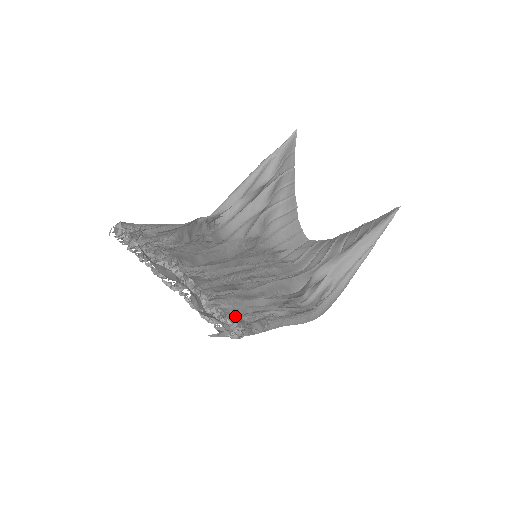
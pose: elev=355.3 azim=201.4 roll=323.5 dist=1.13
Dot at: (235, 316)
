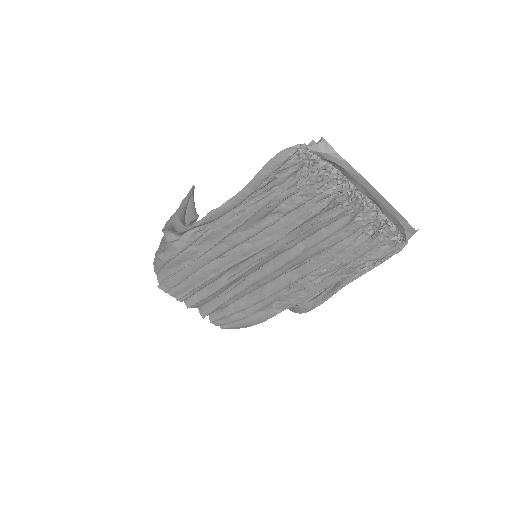
Dot at: occluded
